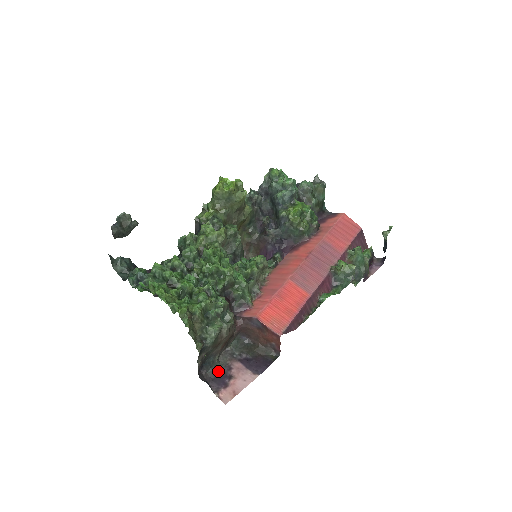
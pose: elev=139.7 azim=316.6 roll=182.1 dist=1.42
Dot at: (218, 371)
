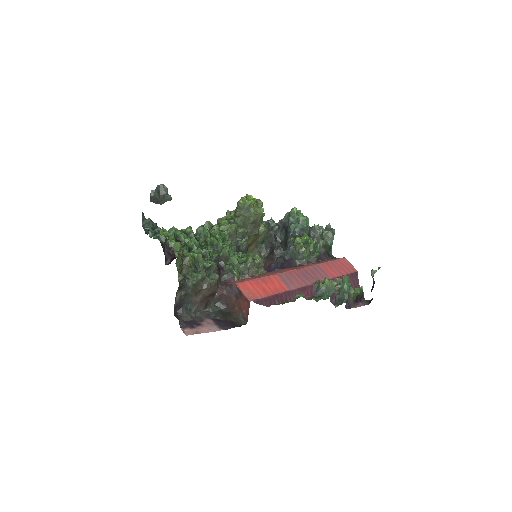
Dot at: (191, 318)
